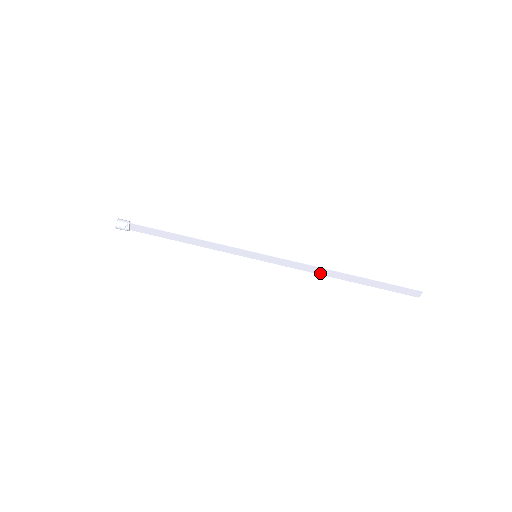
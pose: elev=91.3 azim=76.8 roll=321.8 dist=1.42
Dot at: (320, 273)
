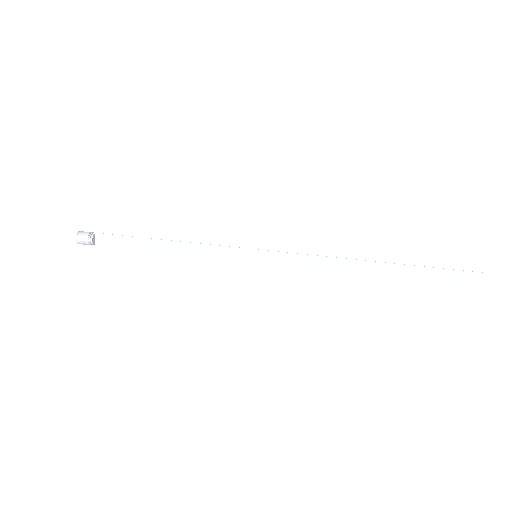
Dot at: (343, 269)
